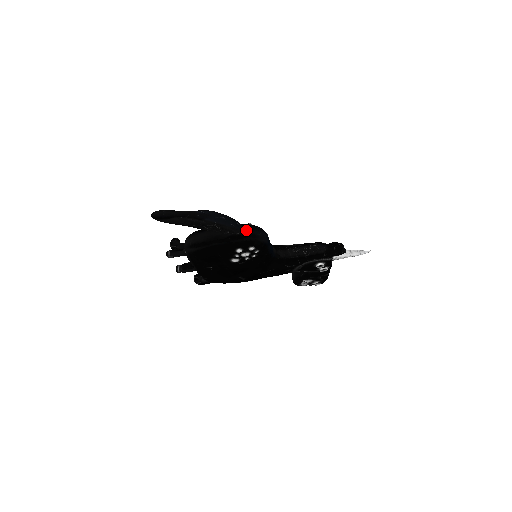
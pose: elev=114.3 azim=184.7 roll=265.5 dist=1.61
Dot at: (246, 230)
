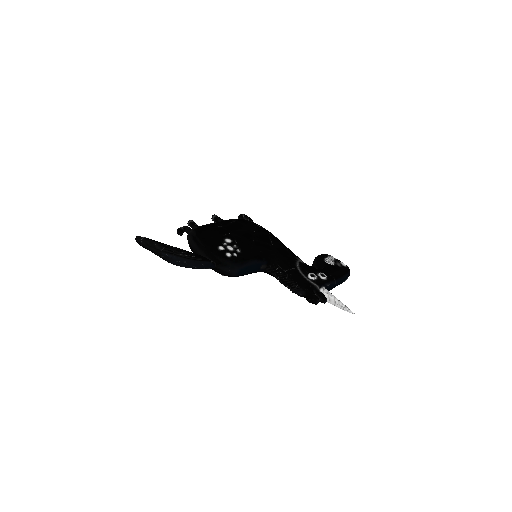
Dot at: (214, 267)
